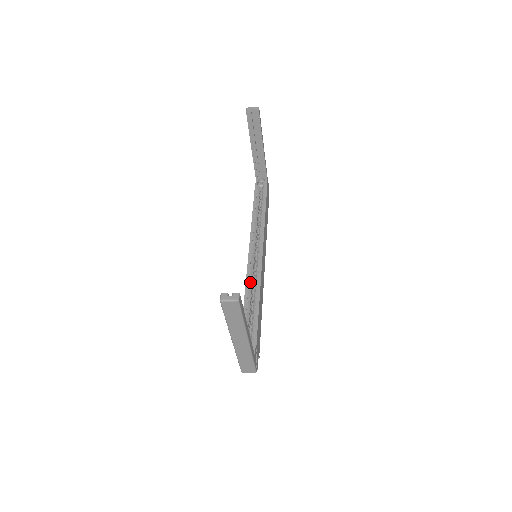
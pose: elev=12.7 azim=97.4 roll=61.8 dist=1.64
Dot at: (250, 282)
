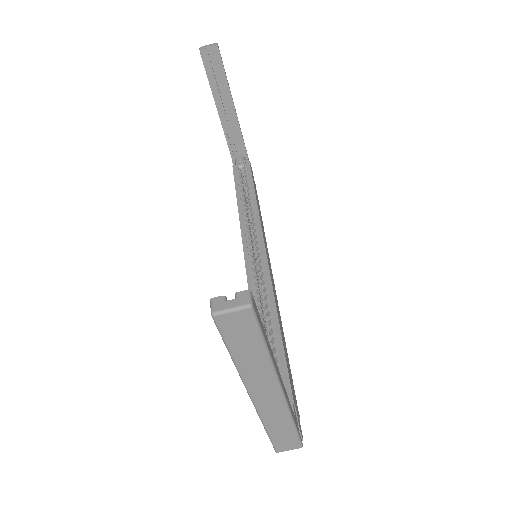
Dot at: (256, 295)
